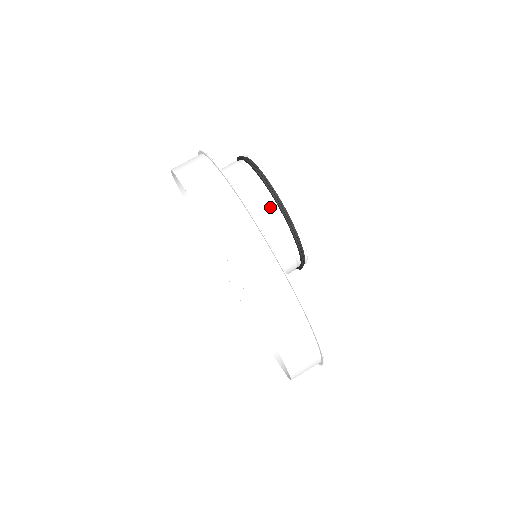
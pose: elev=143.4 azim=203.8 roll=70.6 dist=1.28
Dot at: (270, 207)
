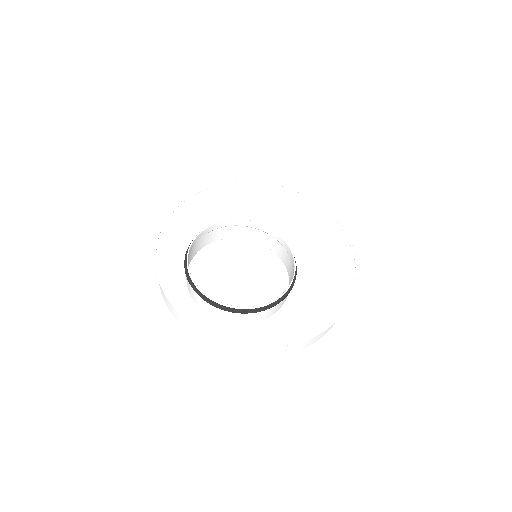
Dot at: (256, 313)
